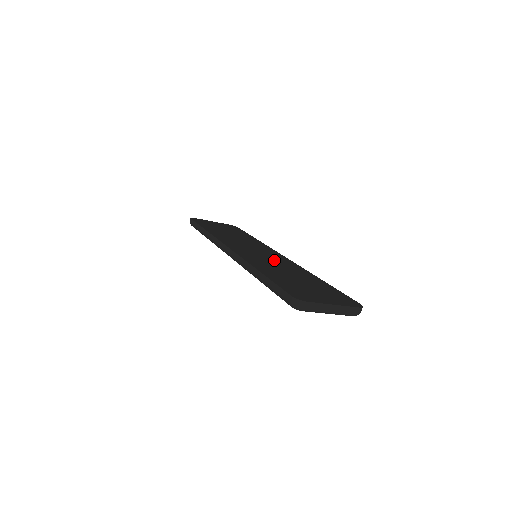
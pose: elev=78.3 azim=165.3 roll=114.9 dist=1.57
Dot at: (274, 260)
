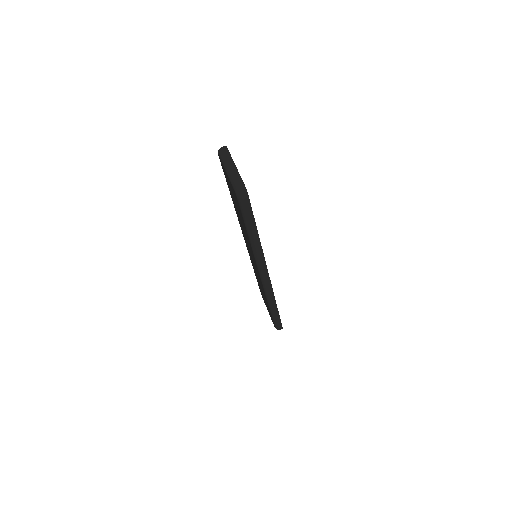
Dot at: occluded
